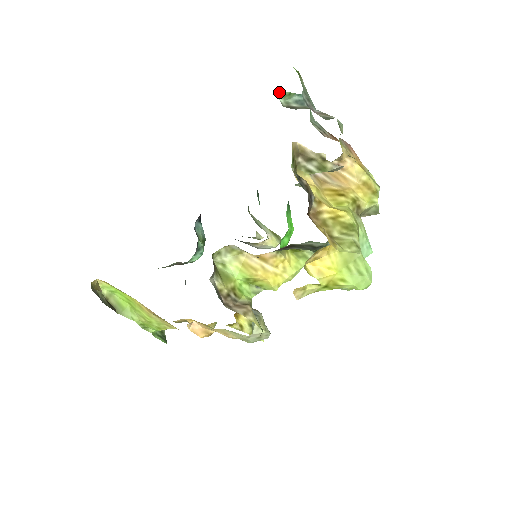
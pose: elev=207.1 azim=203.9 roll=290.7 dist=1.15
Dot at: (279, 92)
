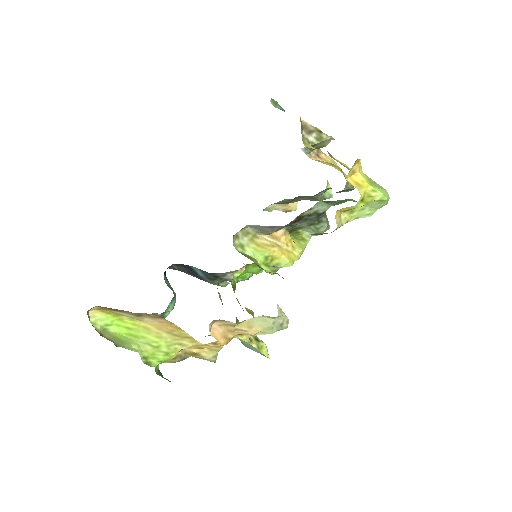
Dot at: (271, 98)
